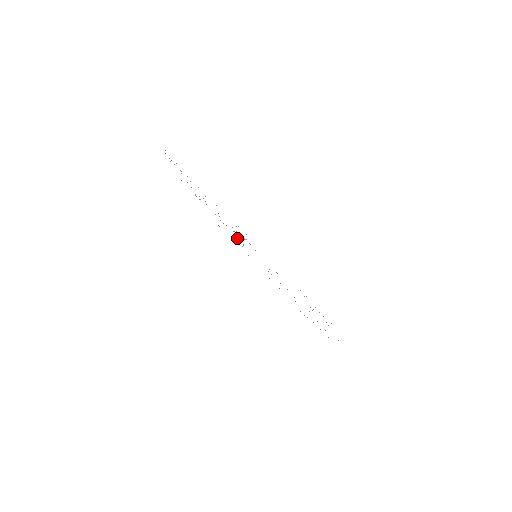
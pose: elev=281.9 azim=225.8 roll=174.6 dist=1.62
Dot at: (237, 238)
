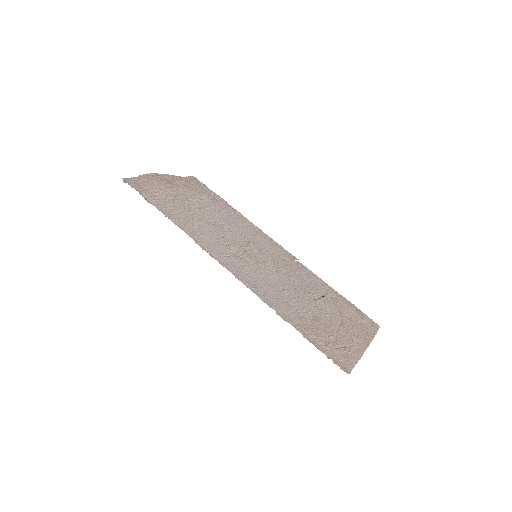
Dot at: (238, 236)
